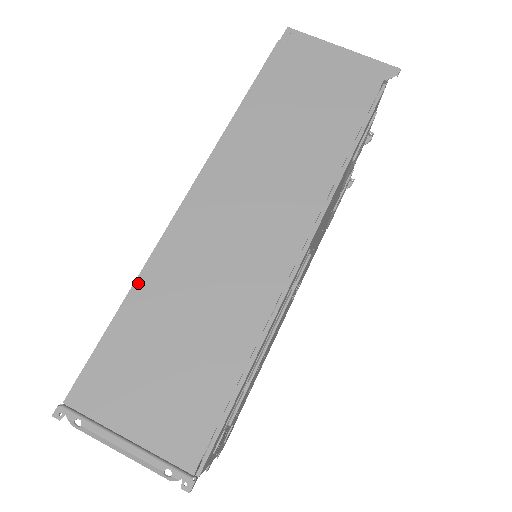
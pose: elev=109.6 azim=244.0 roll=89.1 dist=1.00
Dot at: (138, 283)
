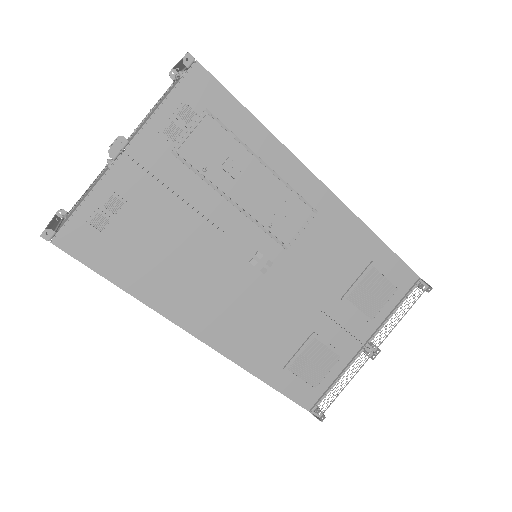
Dot at: occluded
